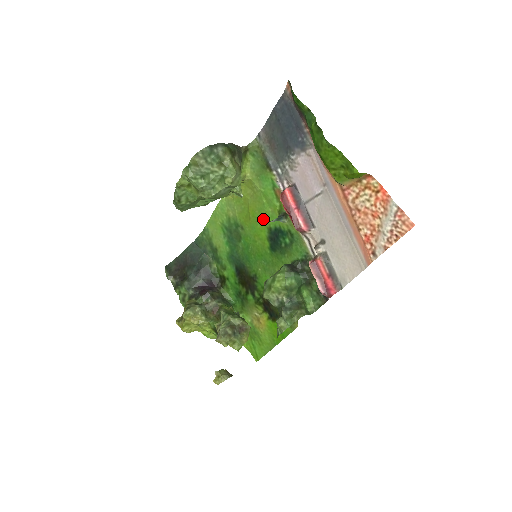
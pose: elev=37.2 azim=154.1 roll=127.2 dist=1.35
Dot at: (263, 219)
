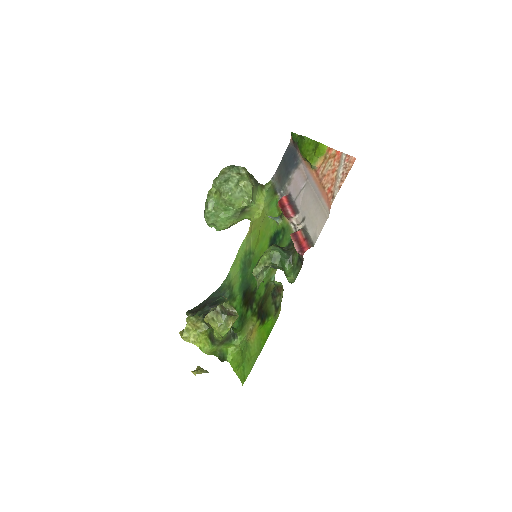
Dot at: (267, 233)
